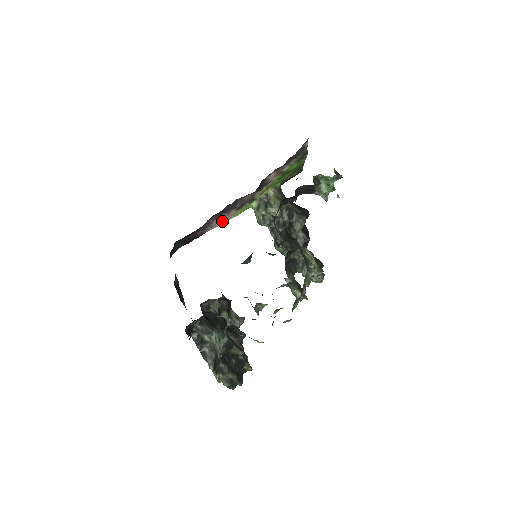
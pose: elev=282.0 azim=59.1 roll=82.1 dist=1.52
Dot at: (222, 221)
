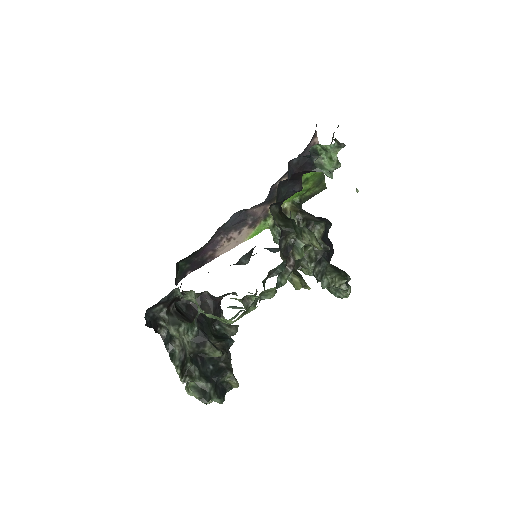
Dot at: (235, 243)
